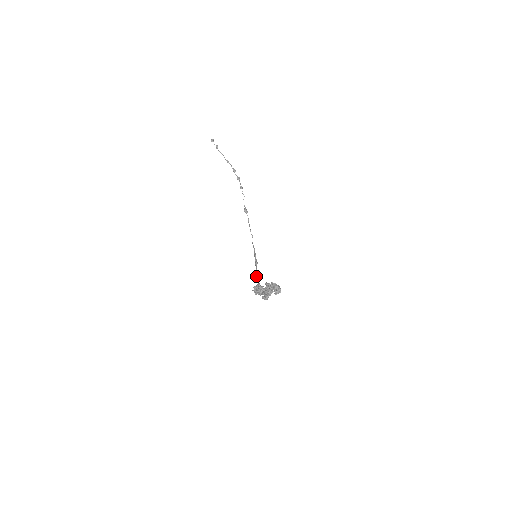
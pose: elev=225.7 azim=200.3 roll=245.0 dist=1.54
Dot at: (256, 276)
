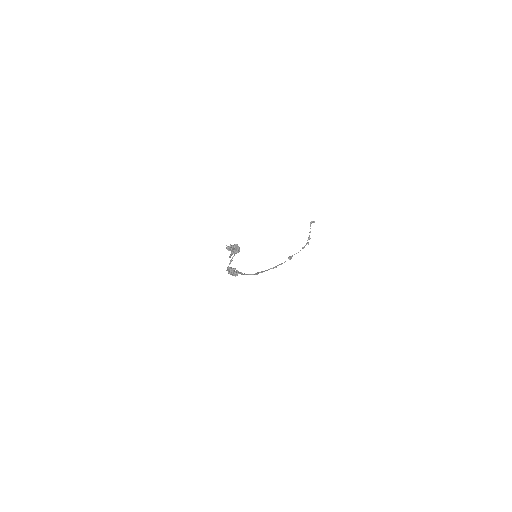
Dot at: (245, 274)
